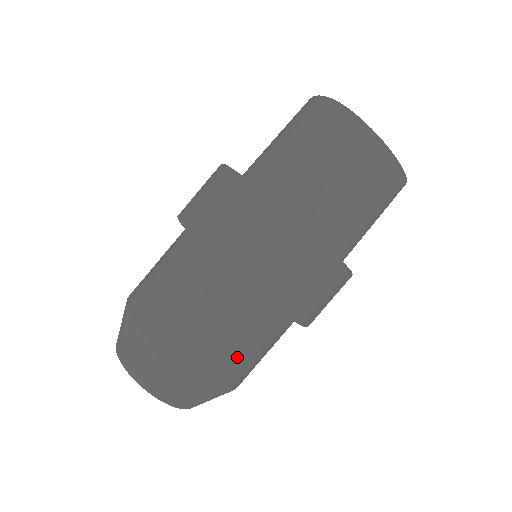
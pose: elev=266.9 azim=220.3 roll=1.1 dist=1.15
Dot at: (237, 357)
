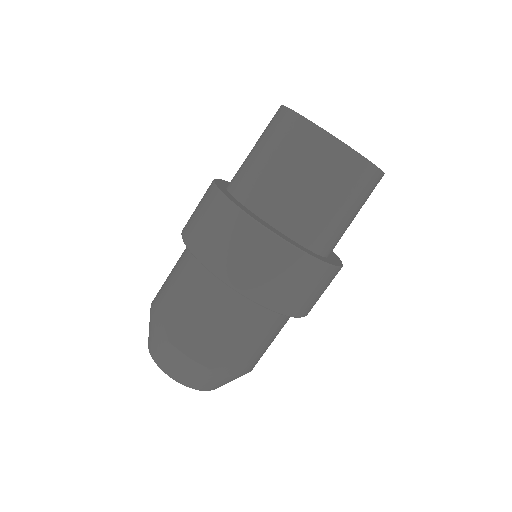
Dot at: (208, 332)
